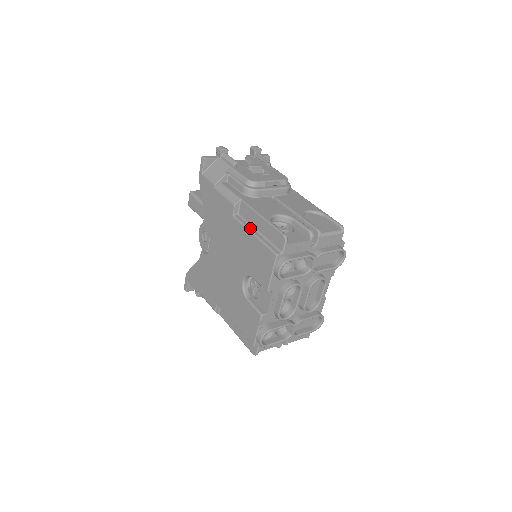
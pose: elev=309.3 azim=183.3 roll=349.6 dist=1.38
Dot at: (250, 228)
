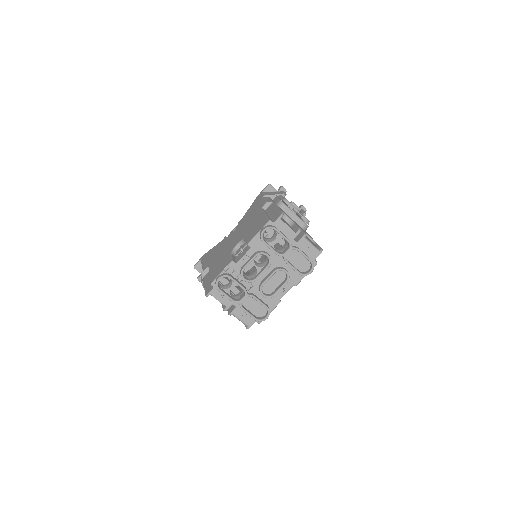
Dot at: (266, 213)
